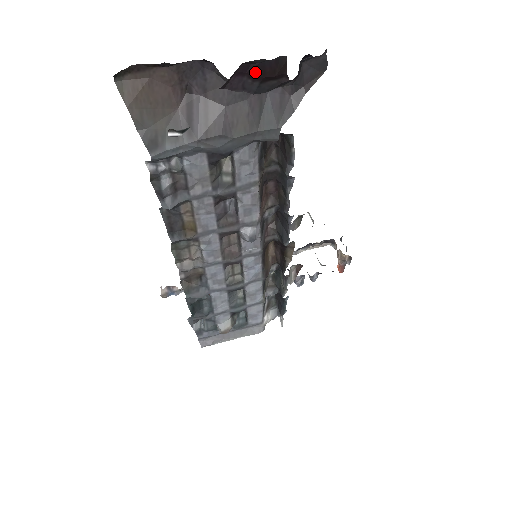
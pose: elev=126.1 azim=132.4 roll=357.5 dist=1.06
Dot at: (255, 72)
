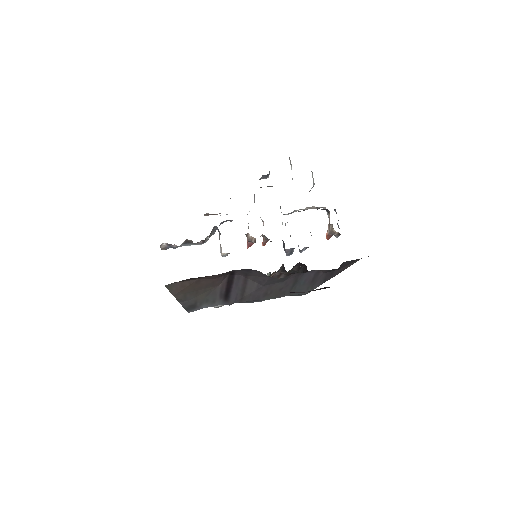
Dot at: (298, 292)
